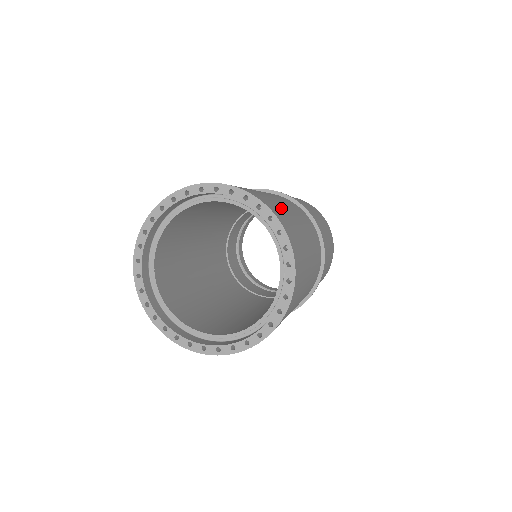
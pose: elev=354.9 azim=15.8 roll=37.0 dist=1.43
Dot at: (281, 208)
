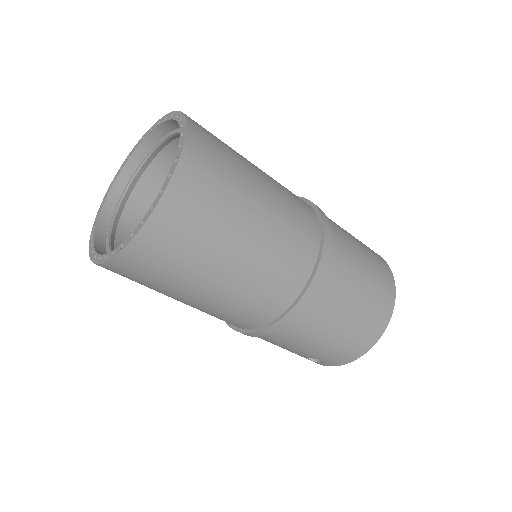
Dot at: (230, 149)
